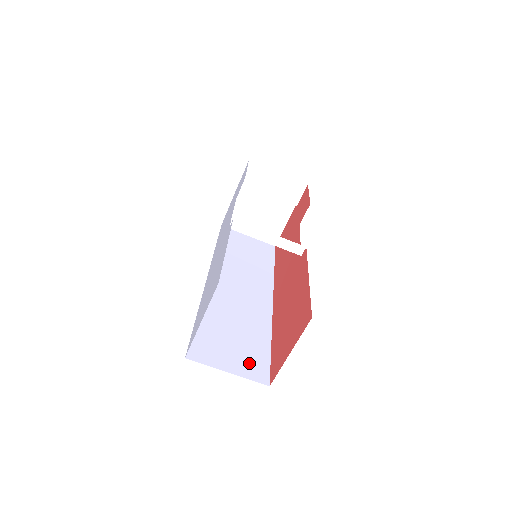
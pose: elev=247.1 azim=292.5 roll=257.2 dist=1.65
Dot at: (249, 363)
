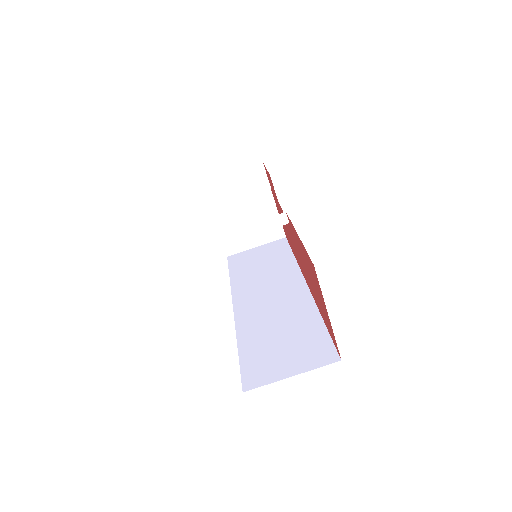
Dot at: (309, 353)
